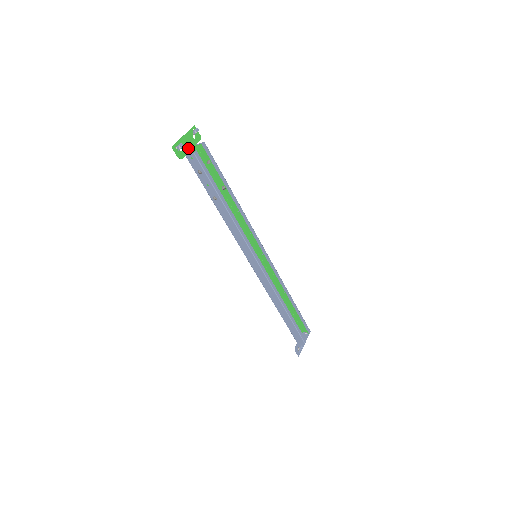
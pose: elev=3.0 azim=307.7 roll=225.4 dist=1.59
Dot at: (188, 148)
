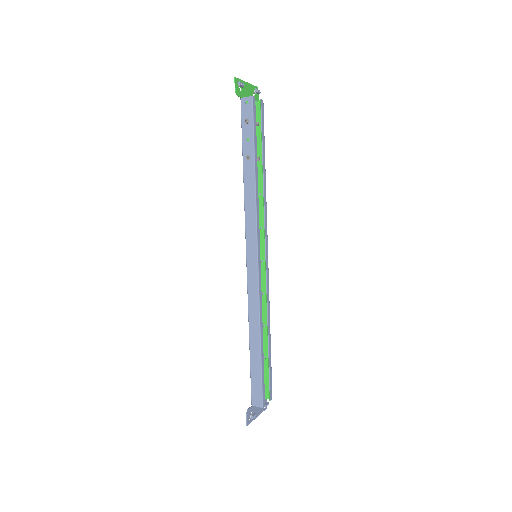
Dot at: (246, 95)
